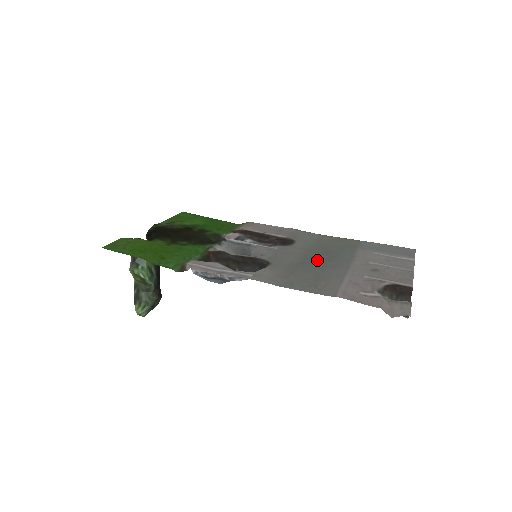
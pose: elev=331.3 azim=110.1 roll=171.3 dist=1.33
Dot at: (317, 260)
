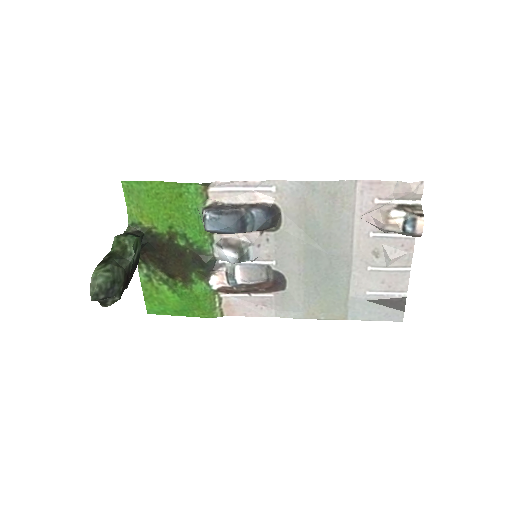
Dot at: (320, 252)
